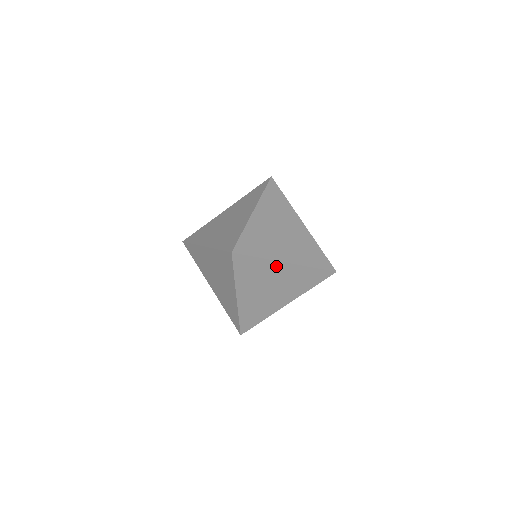
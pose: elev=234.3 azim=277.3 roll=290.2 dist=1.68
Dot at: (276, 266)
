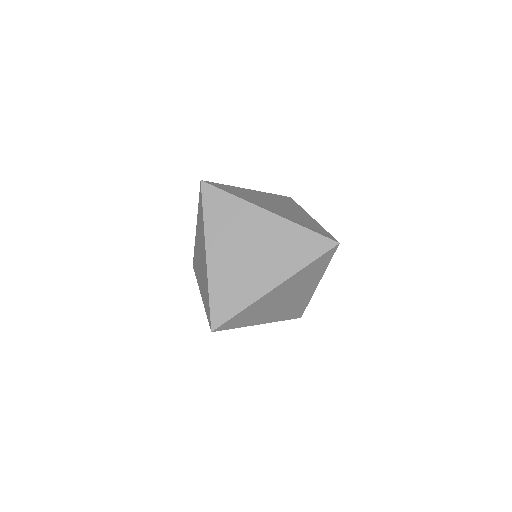
Dot at: occluded
